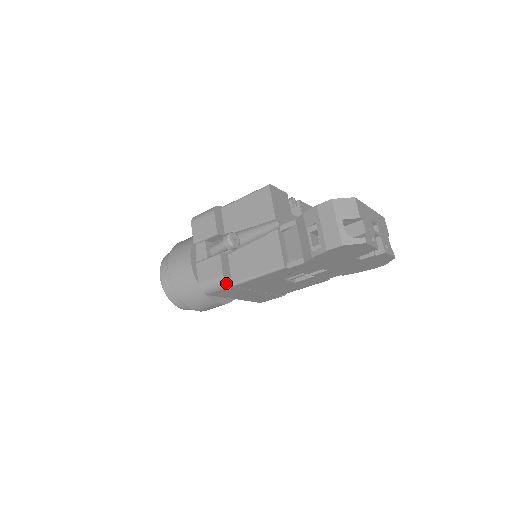
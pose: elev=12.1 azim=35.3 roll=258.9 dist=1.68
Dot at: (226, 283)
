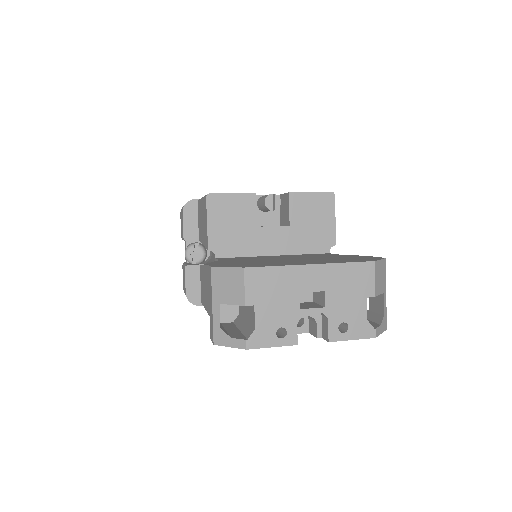
Dot at: (192, 303)
